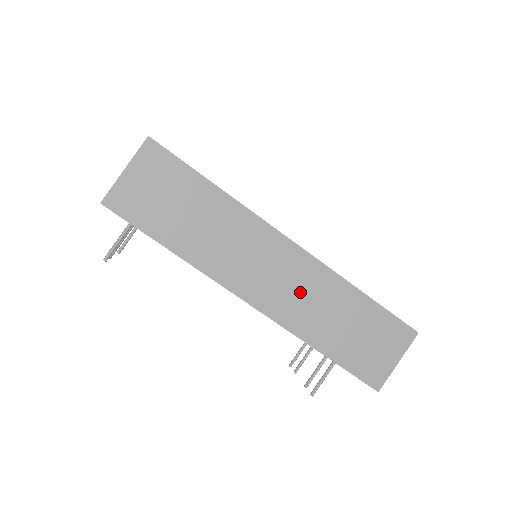
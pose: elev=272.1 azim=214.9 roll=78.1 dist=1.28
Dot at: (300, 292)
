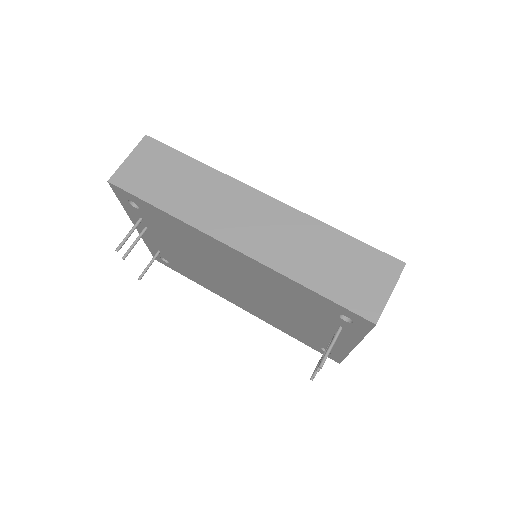
Dot at: (278, 234)
